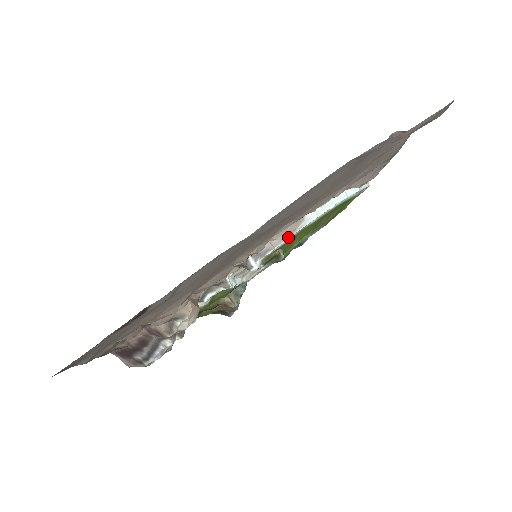
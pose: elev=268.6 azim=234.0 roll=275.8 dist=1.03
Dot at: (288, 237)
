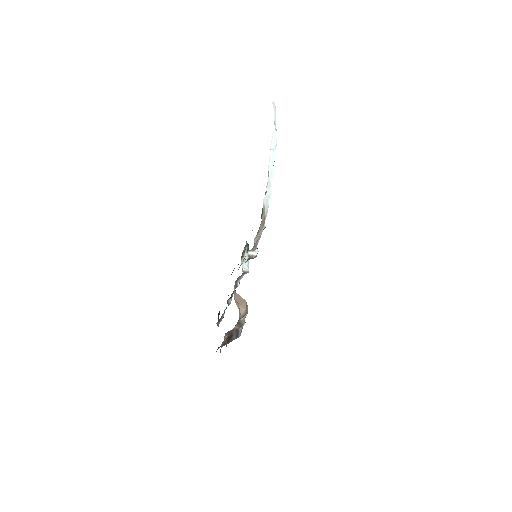
Dot at: (264, 225)
